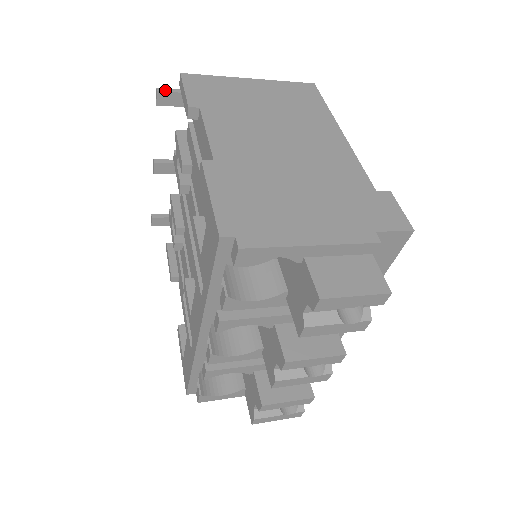
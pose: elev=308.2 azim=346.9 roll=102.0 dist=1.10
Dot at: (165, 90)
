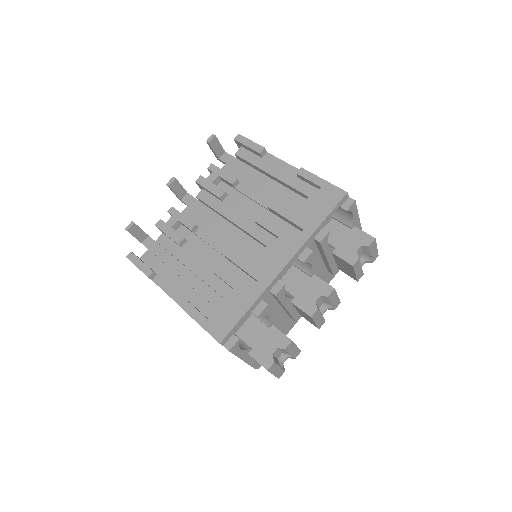
Dot at: (217, 138)
